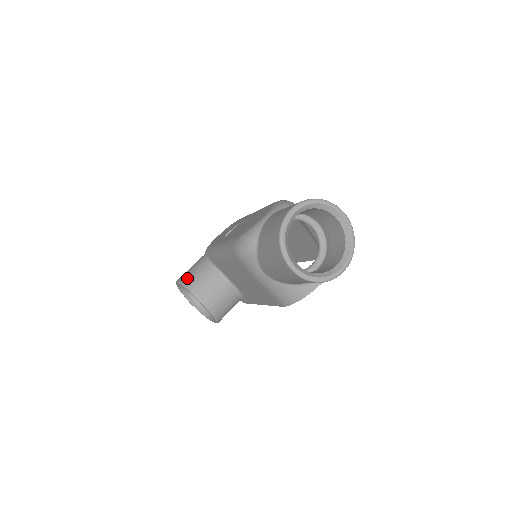
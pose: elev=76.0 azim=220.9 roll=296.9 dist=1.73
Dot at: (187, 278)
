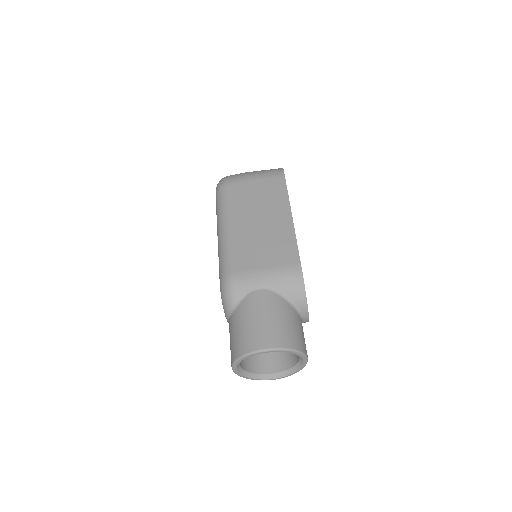
Dot at: occluded
